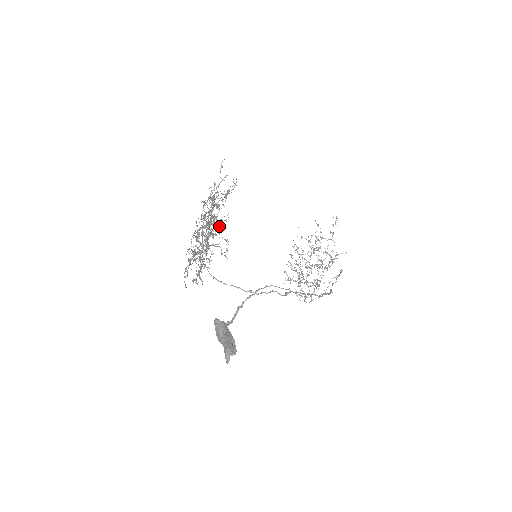
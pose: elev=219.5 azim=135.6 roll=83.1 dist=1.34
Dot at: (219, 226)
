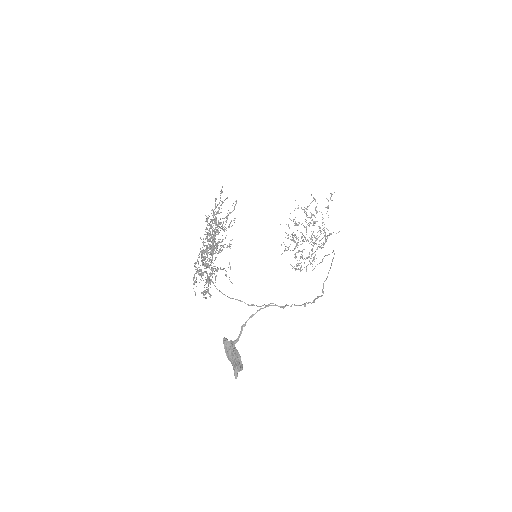
Dot at: (222, 250)
